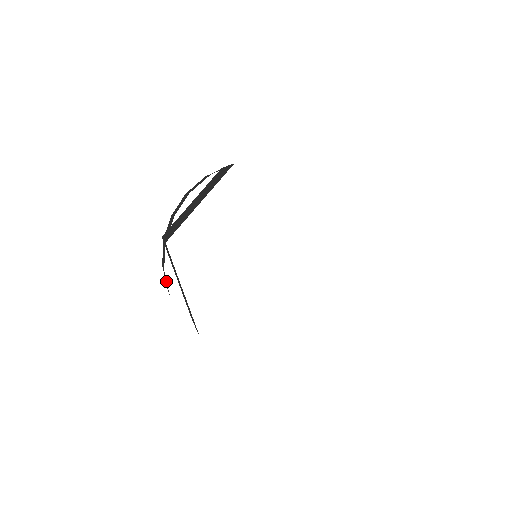
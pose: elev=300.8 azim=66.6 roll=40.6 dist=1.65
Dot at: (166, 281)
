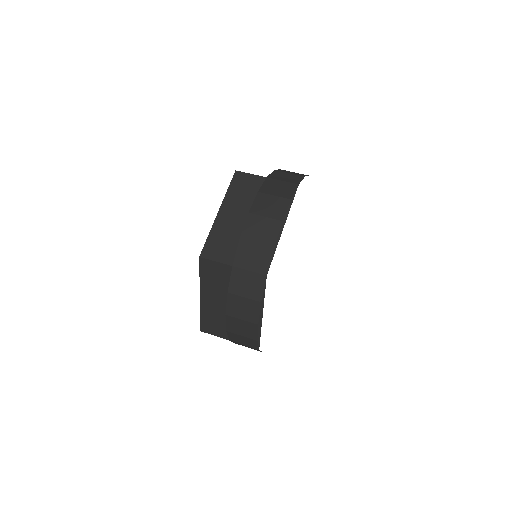
Dot at: occluded
